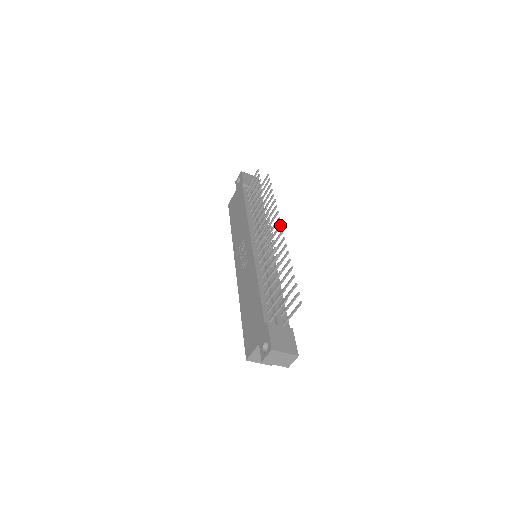
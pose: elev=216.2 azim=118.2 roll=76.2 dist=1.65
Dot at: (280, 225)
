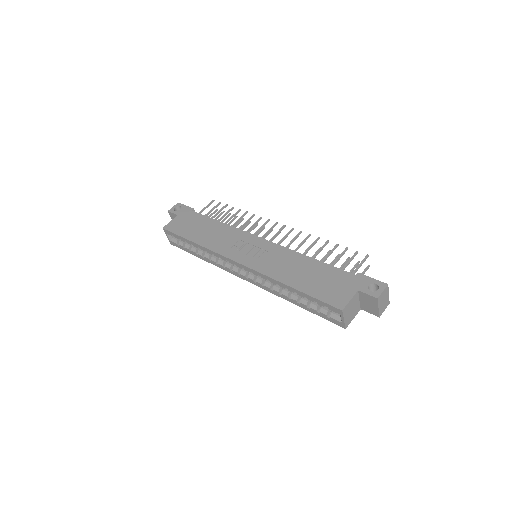
Dot at: (279, 233)
